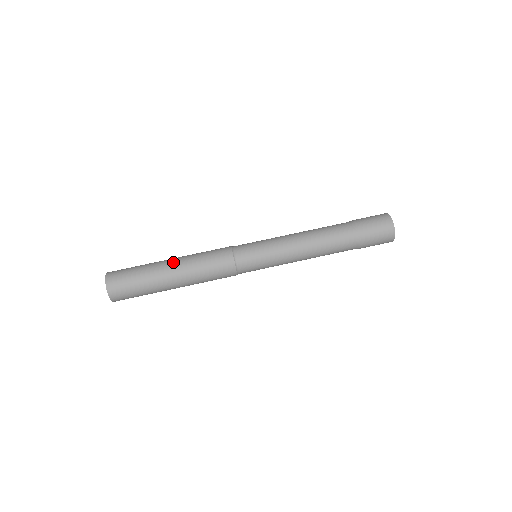
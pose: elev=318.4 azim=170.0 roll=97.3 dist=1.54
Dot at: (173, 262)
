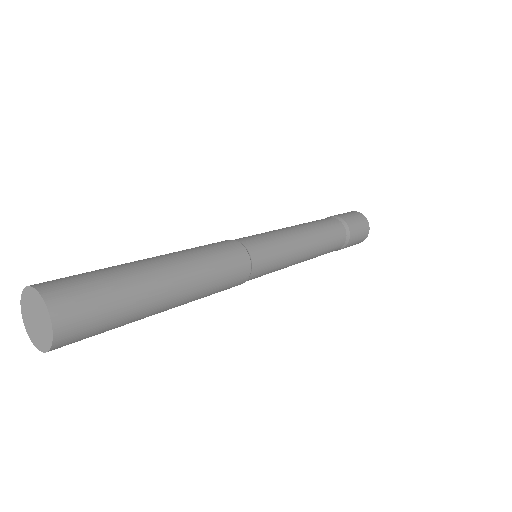
Dot at: (170, 265)
